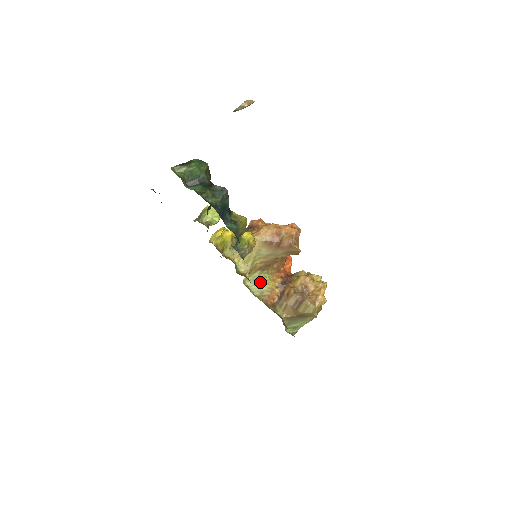
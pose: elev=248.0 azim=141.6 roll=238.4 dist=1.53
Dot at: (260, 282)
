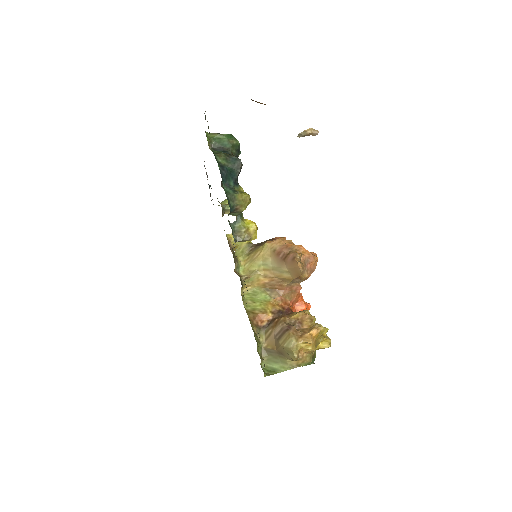
Dot at: (258, 300)
